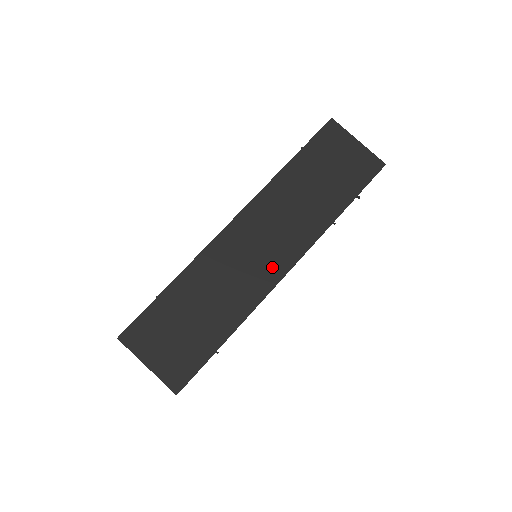
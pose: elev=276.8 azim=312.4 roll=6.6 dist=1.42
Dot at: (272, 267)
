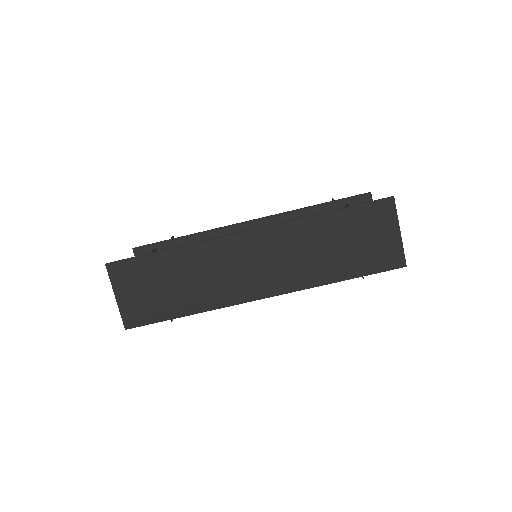
Dot at: (253, 287)
